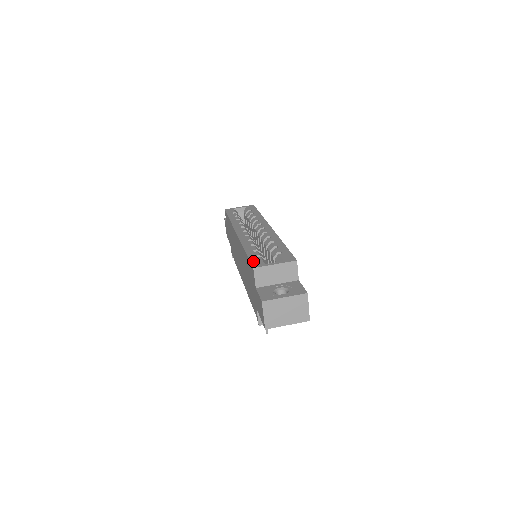
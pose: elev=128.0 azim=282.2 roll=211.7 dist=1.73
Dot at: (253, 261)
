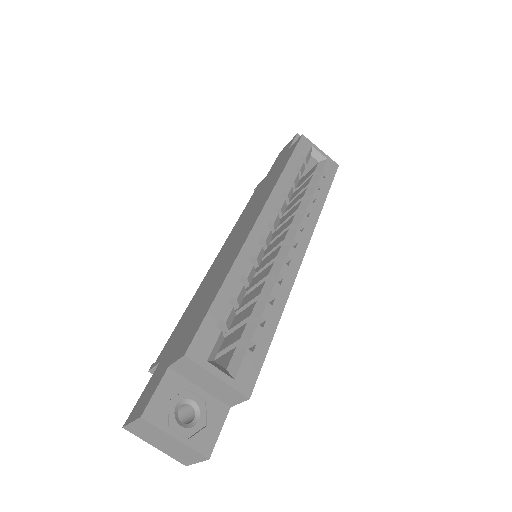
Dot at: (202, 333)
